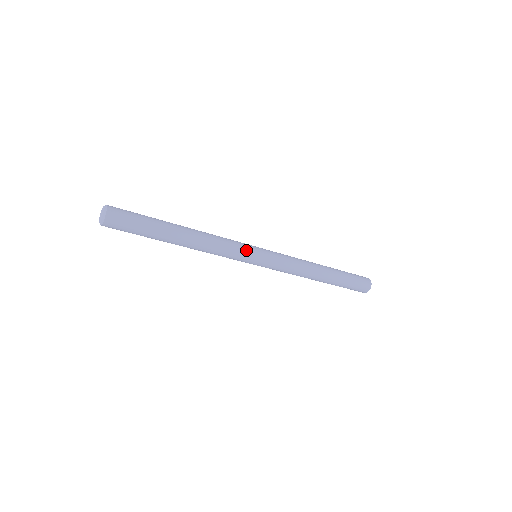
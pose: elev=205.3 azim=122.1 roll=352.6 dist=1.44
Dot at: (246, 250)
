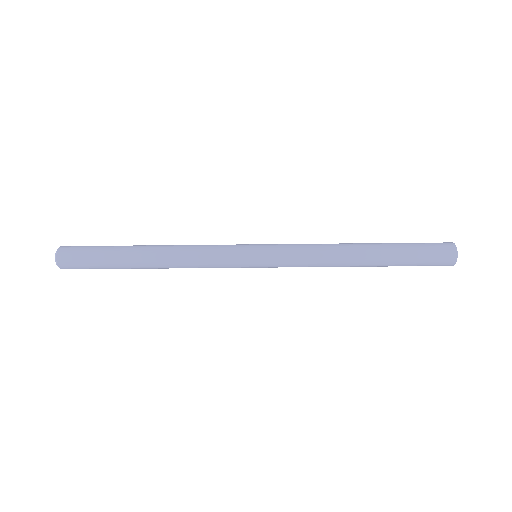
Dot at: (233, 259)
